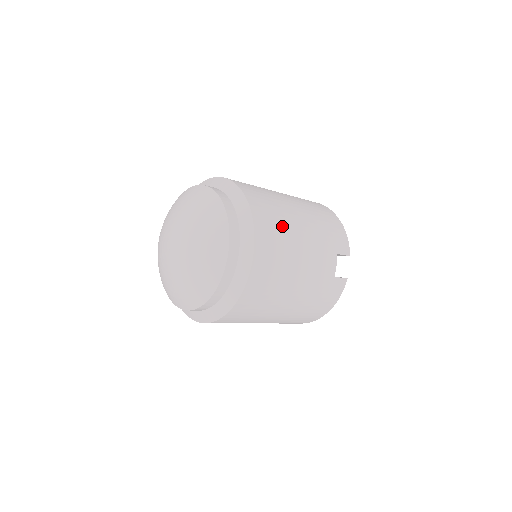
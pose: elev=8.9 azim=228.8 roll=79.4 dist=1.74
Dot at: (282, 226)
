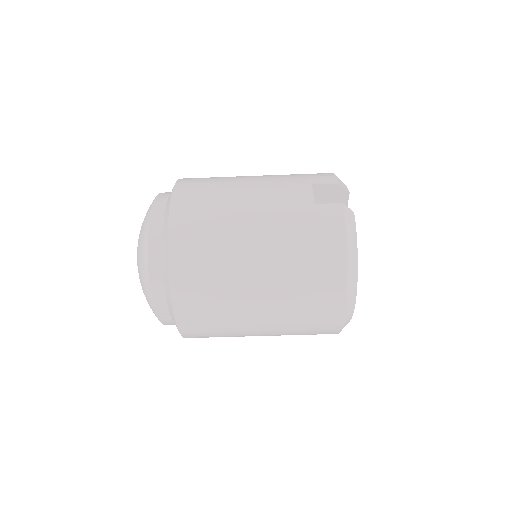
Dot at: (218, 180)
